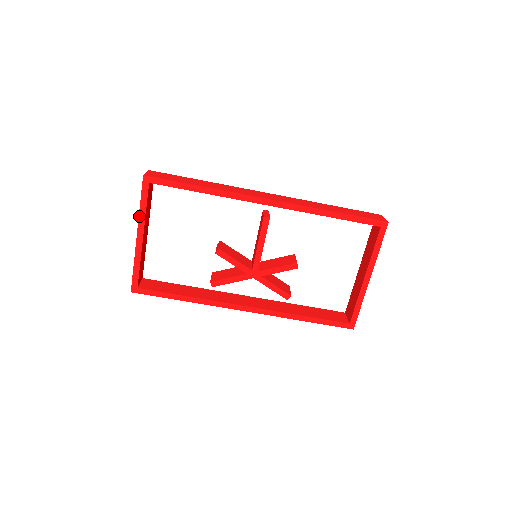
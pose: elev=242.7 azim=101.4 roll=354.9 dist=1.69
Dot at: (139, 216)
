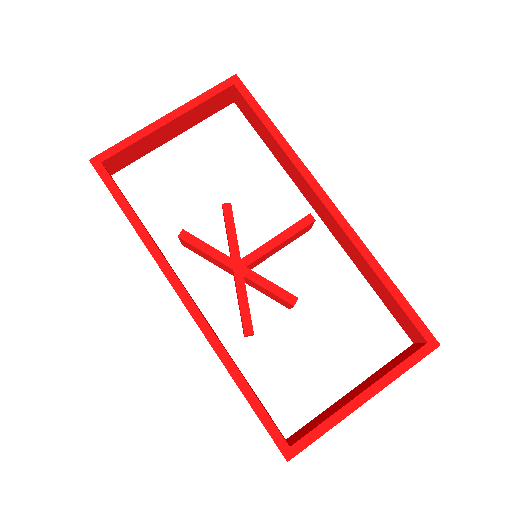
Dot at: (190, 101)
